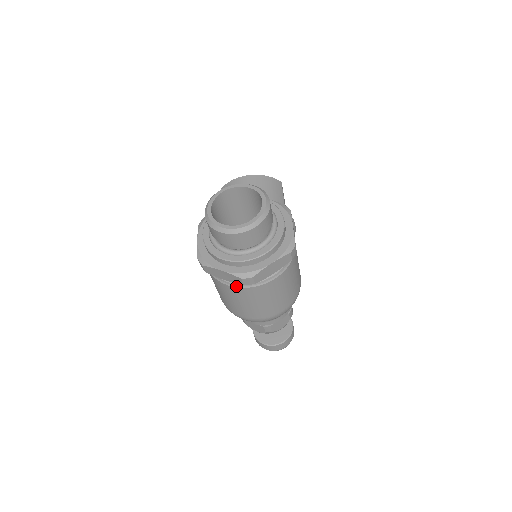
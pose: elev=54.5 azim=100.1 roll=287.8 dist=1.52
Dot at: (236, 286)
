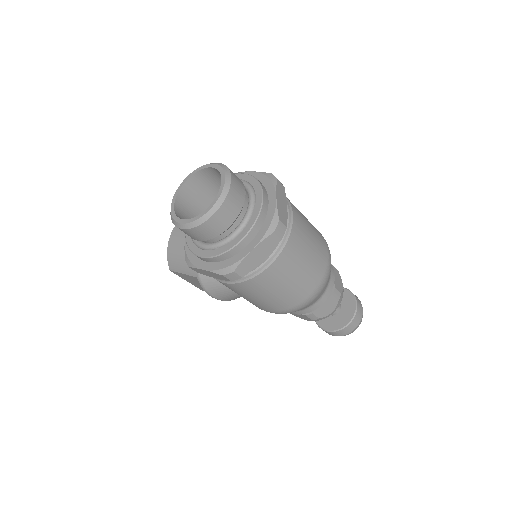
Dot at: (277, 255)
